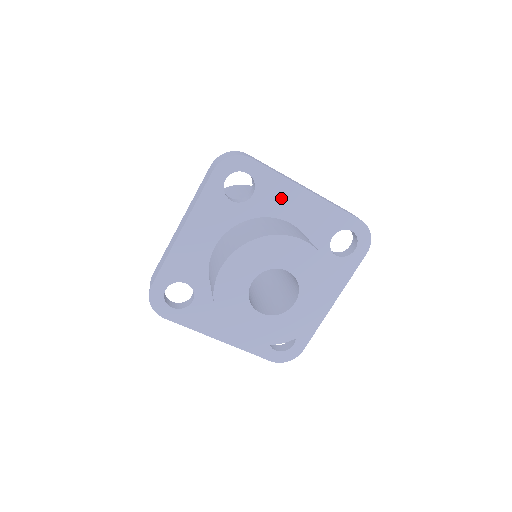
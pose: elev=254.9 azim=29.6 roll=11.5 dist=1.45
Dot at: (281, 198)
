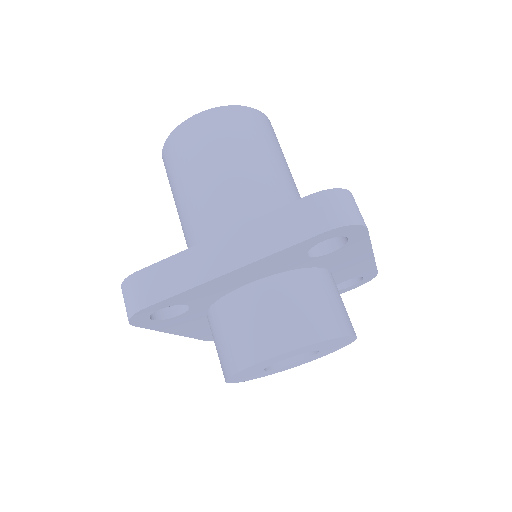
Dot at: (348, 257)
